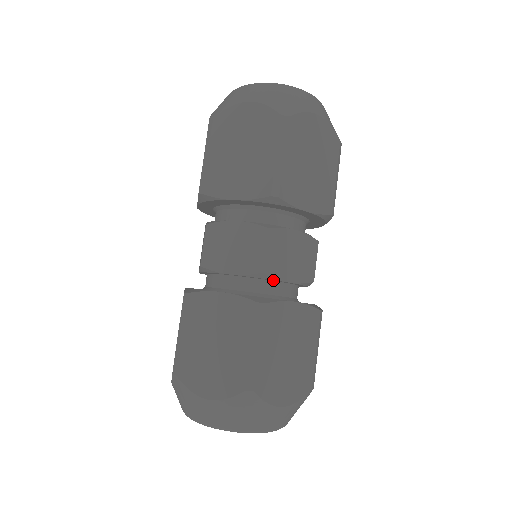
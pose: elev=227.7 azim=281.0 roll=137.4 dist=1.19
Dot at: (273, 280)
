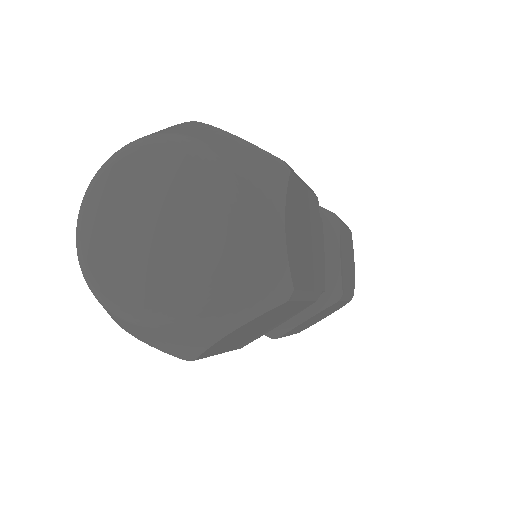
Dot at: occluded
